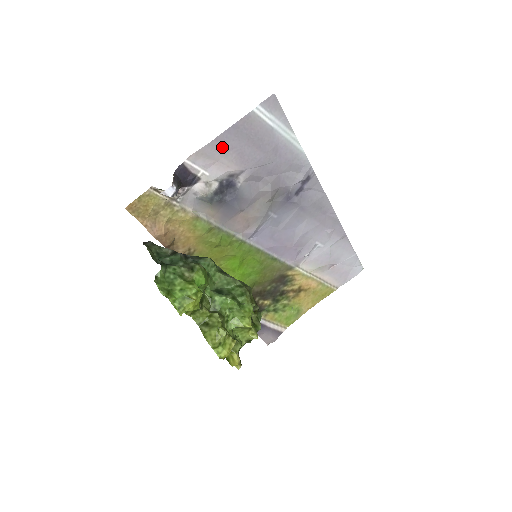
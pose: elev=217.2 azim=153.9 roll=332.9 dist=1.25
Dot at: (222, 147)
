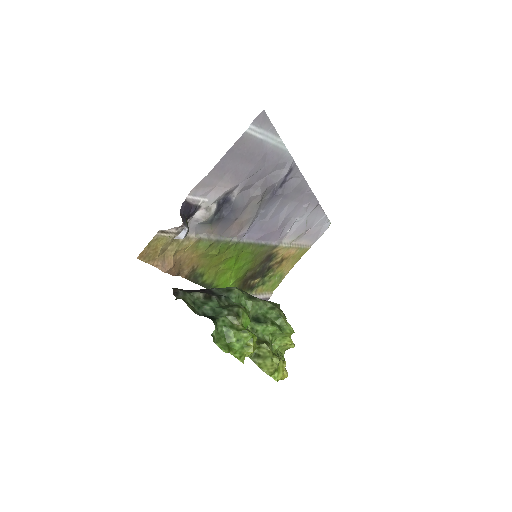
Dot at: (219, 173)
